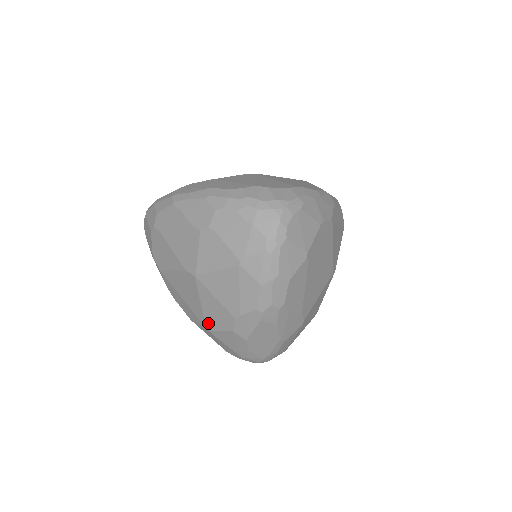
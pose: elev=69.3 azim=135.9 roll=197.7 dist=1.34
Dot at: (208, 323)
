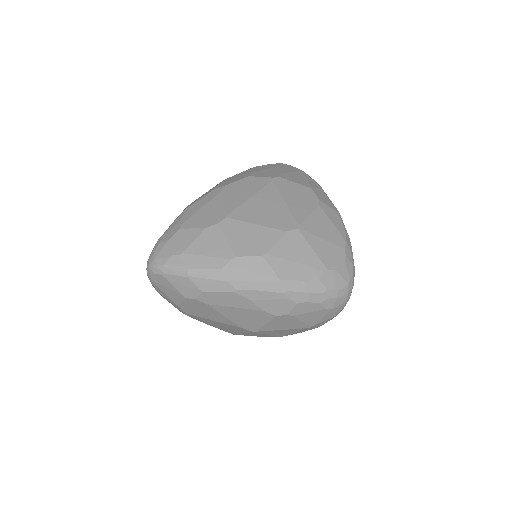
Dot at: occluded
